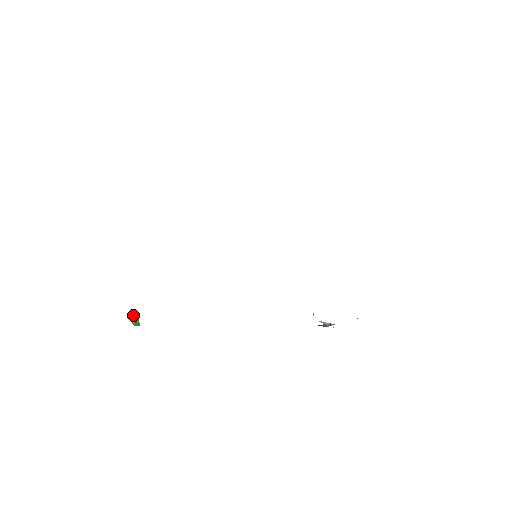
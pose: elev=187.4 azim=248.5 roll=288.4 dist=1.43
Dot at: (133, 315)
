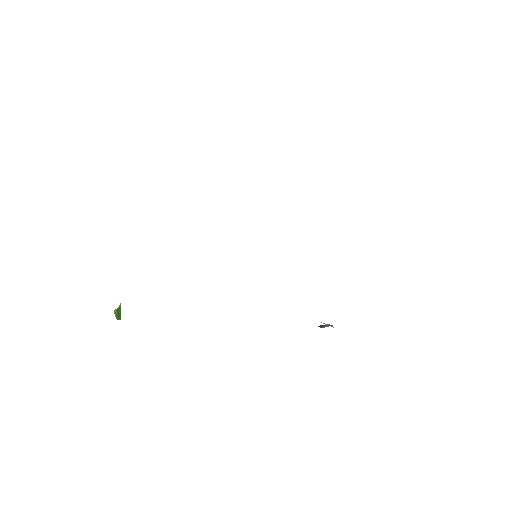
Dot at: (117, 308)
